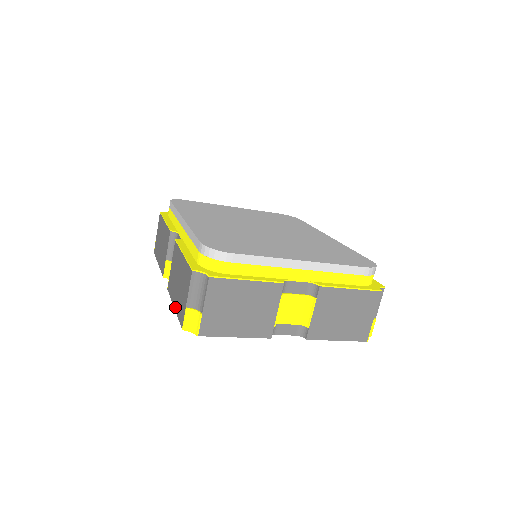
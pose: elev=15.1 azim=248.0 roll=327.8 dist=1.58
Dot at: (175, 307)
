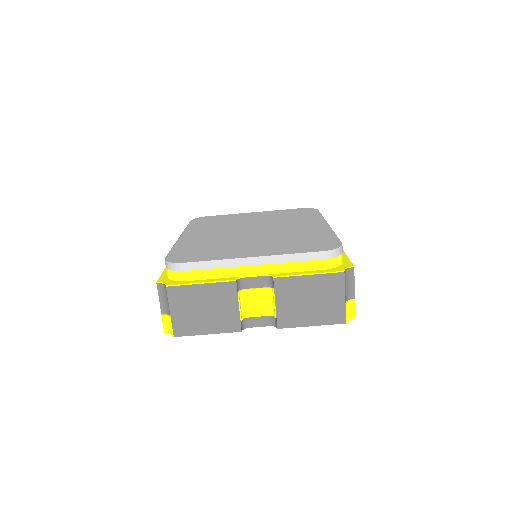
Dot at: occluded
